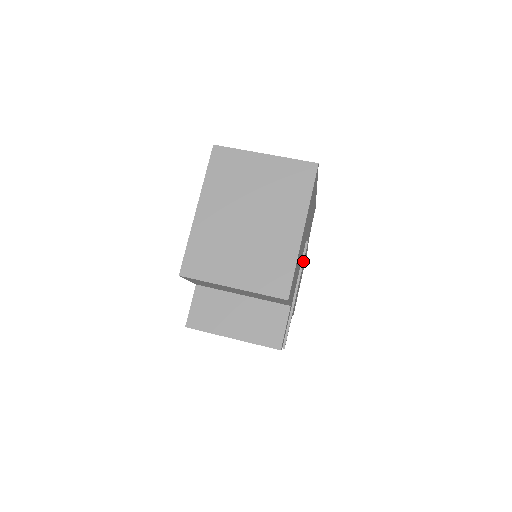
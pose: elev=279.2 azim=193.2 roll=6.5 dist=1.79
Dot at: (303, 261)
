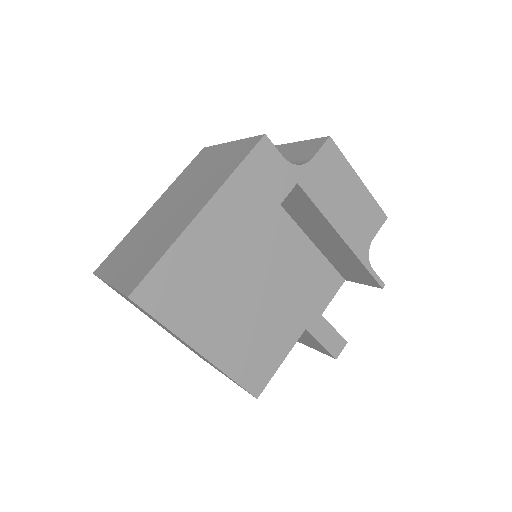
Dot at: (315, 206)
